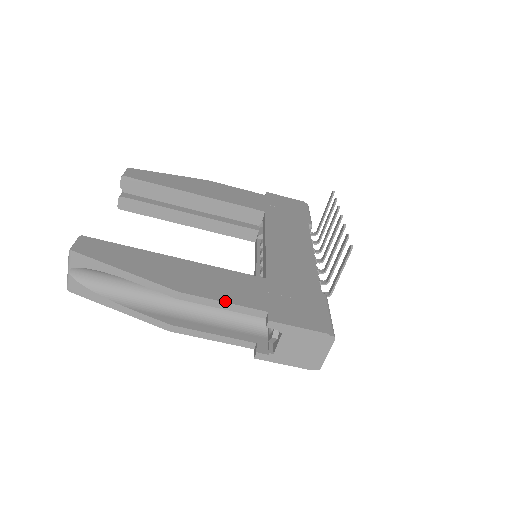
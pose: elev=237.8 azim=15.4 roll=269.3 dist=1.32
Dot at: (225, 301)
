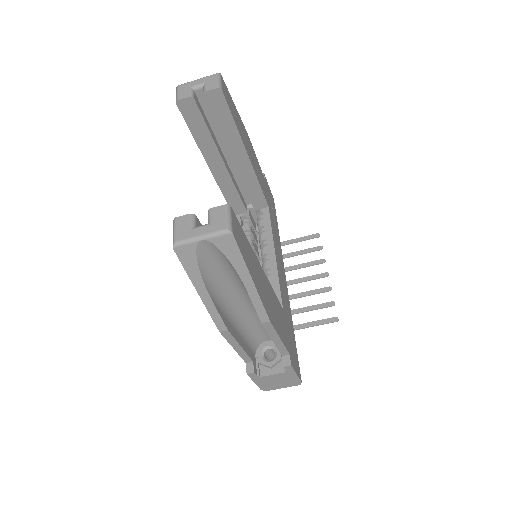
Dot at: (281, 338)
